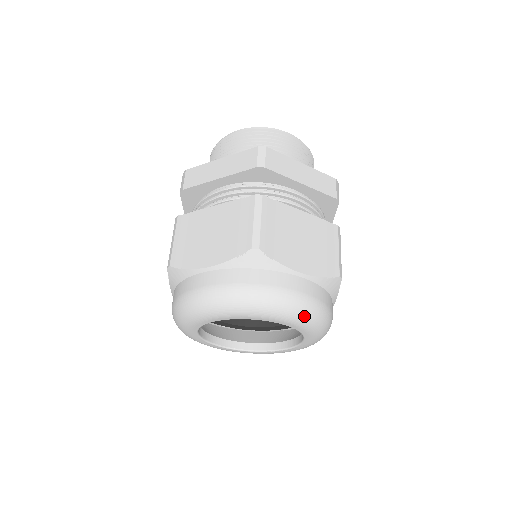
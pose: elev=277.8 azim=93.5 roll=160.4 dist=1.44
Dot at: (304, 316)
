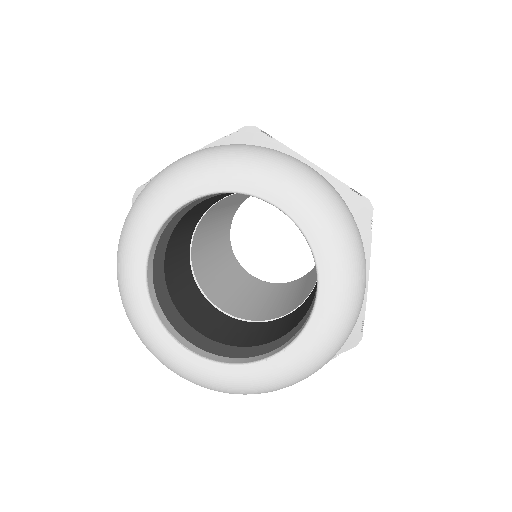
Dot at: (314, 192)
